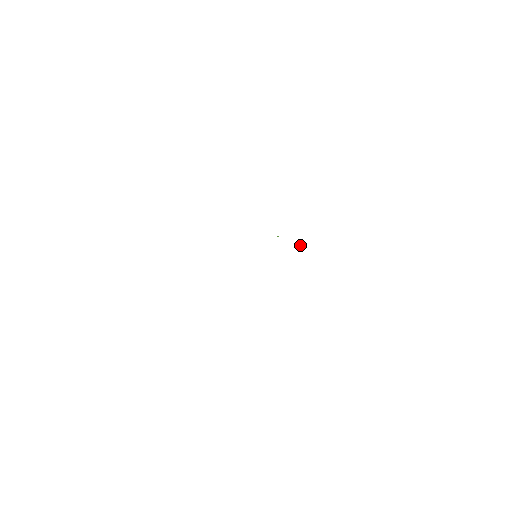
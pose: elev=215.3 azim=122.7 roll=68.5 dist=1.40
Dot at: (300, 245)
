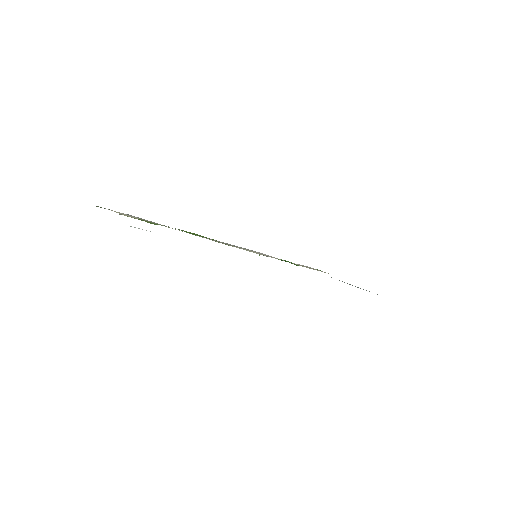
Dot at: (284, 260)
